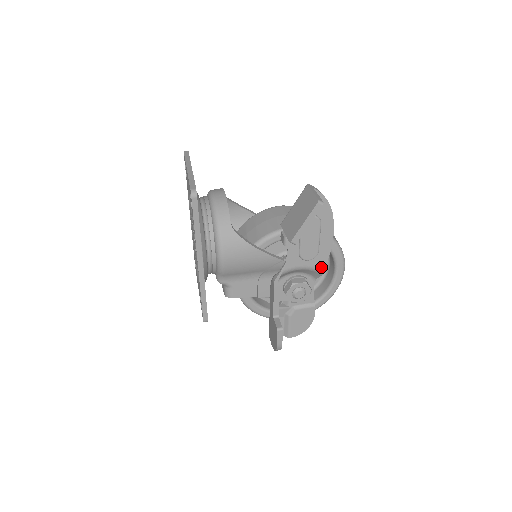
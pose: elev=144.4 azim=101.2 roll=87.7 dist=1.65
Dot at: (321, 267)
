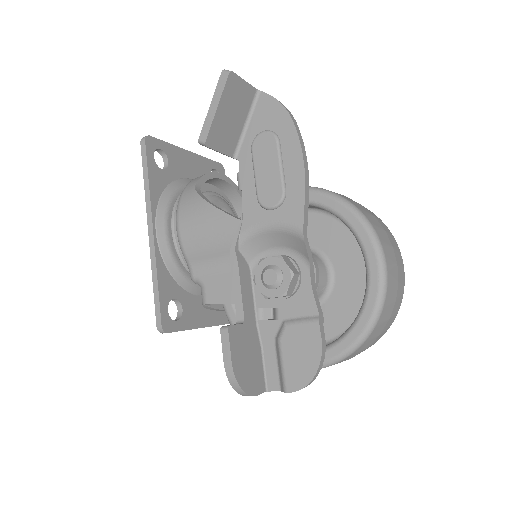
Dot at: (297, 222)
